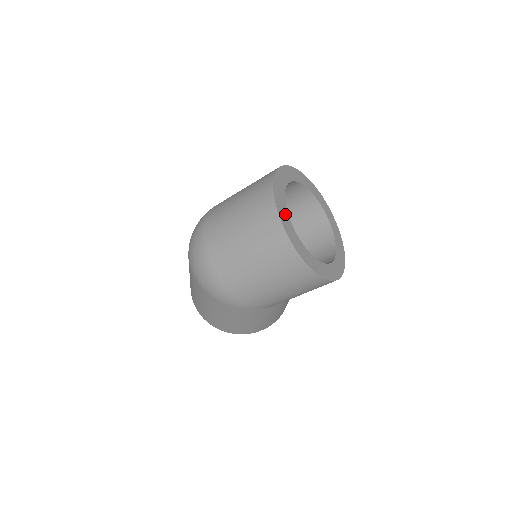
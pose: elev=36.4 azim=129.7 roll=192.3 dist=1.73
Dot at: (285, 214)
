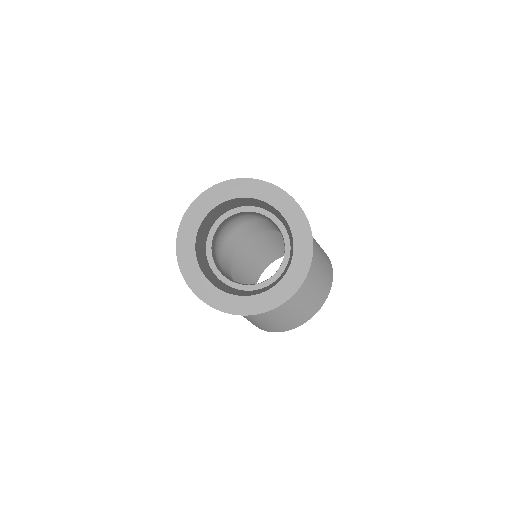
Dot at: (198, 216)
